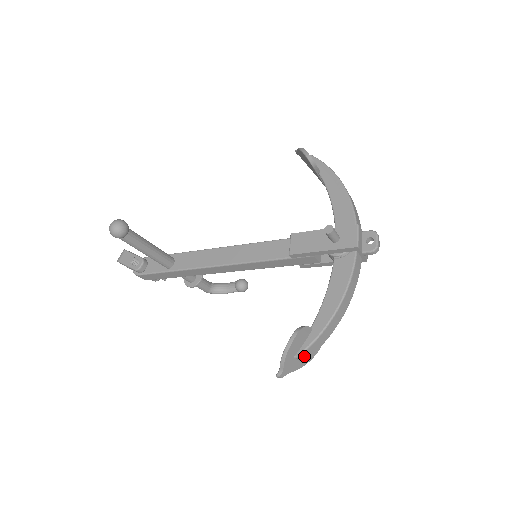
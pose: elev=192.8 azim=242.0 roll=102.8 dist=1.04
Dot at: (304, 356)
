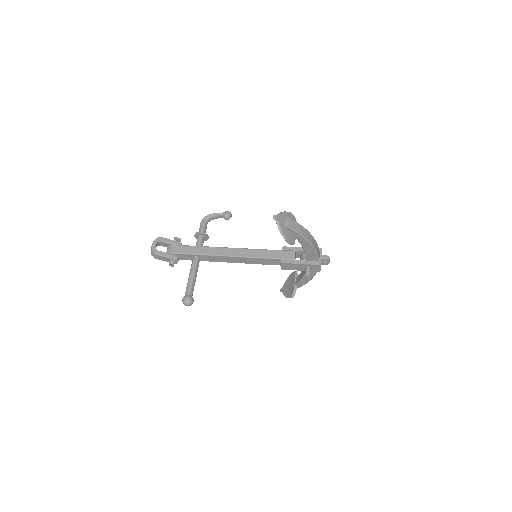
Dot at: occluded
